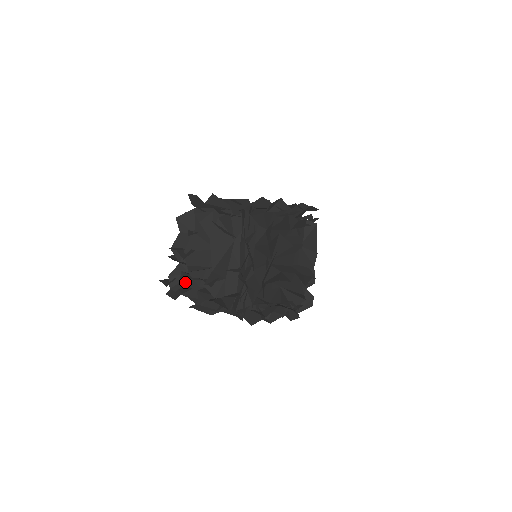
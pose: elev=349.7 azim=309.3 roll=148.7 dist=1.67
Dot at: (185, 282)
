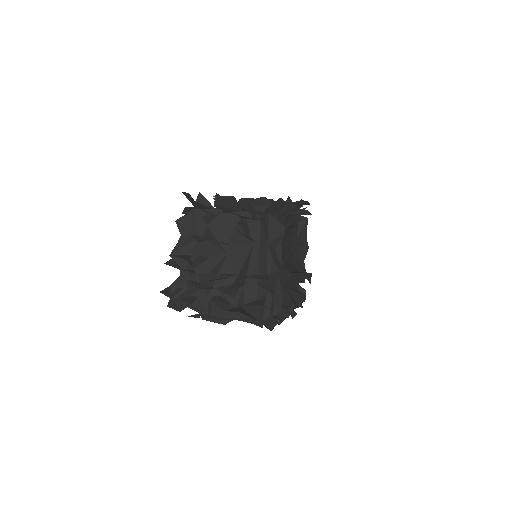
Dot at: occluded
